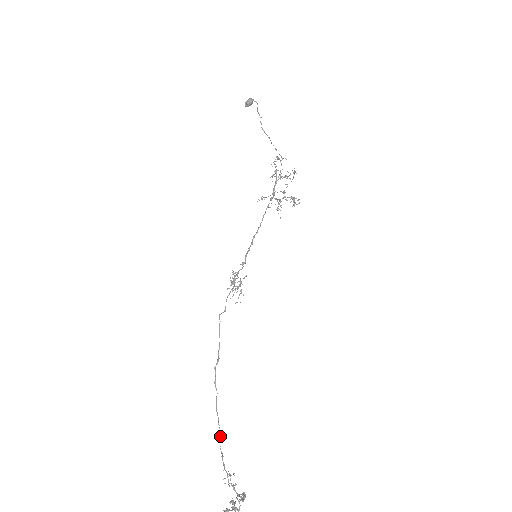
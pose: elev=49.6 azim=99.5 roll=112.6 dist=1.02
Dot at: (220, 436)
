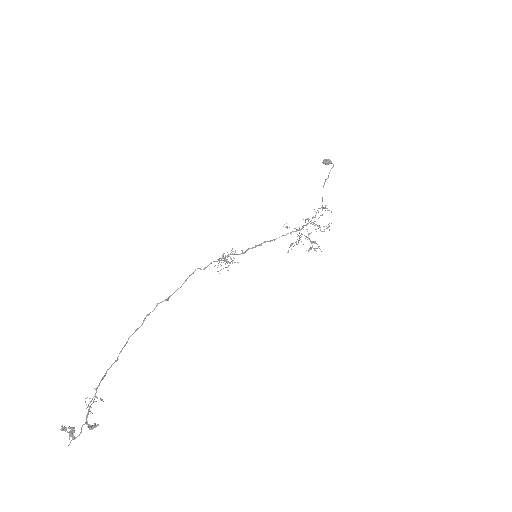
Dot at: (115, 360)
